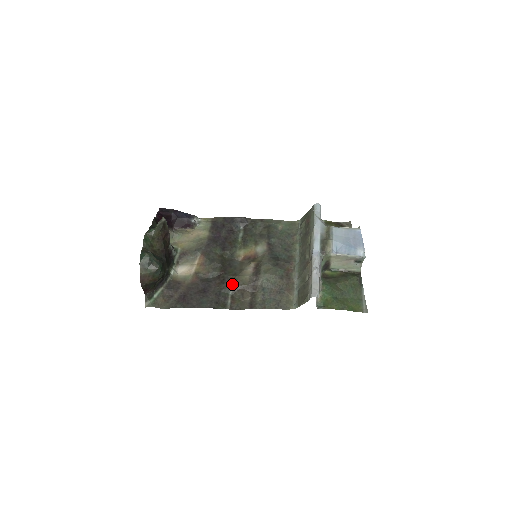
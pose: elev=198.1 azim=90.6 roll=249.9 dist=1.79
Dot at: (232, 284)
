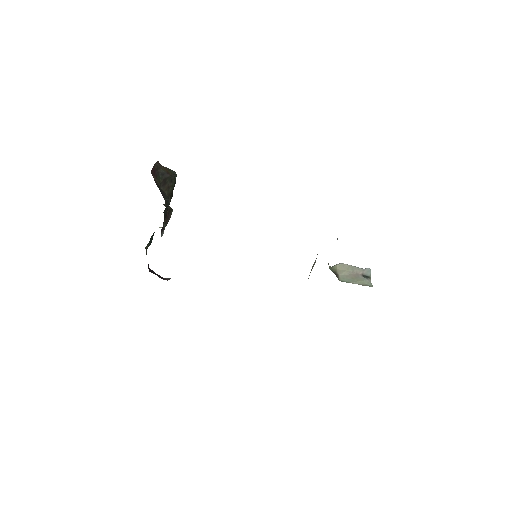
Dot at: occluded
